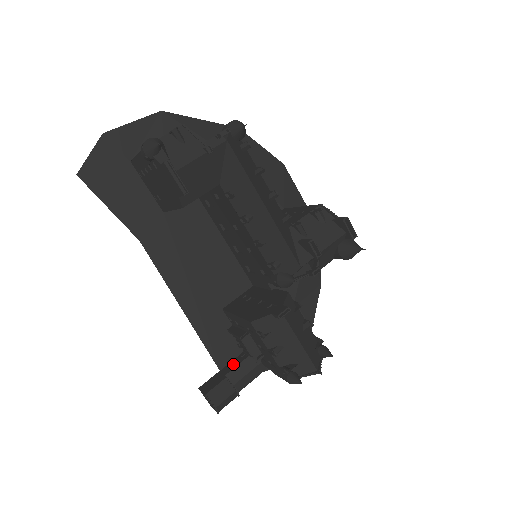
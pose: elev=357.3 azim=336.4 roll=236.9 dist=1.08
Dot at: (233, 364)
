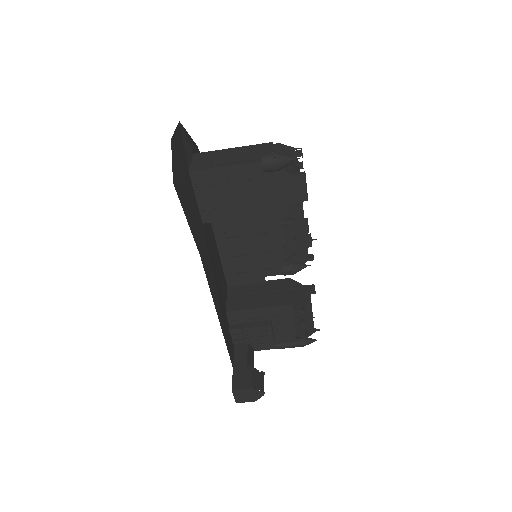
Dot at: (241, 358)
